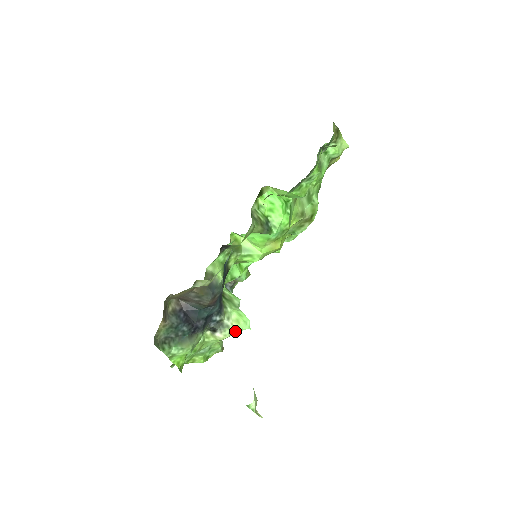
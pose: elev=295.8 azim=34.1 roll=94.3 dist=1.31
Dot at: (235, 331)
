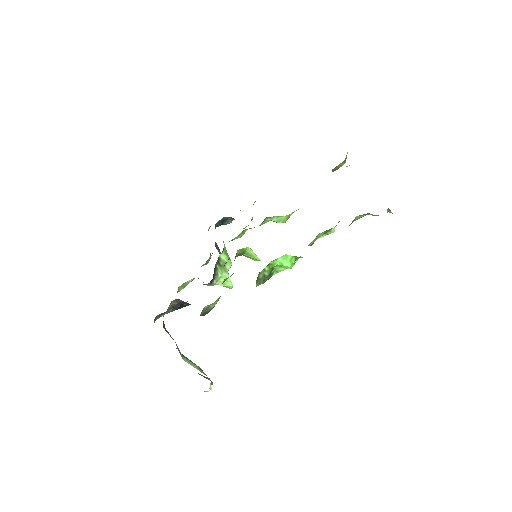
Dot at: occluded
